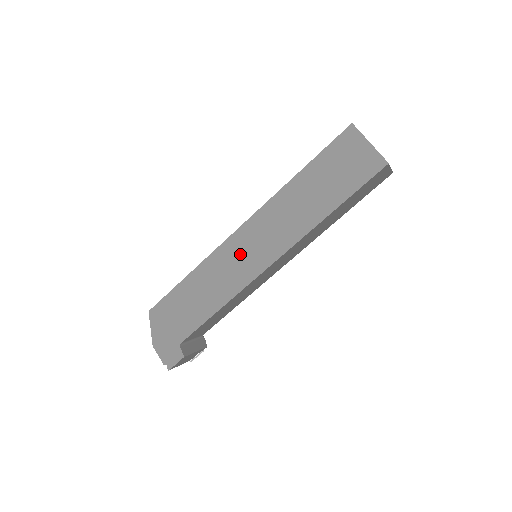
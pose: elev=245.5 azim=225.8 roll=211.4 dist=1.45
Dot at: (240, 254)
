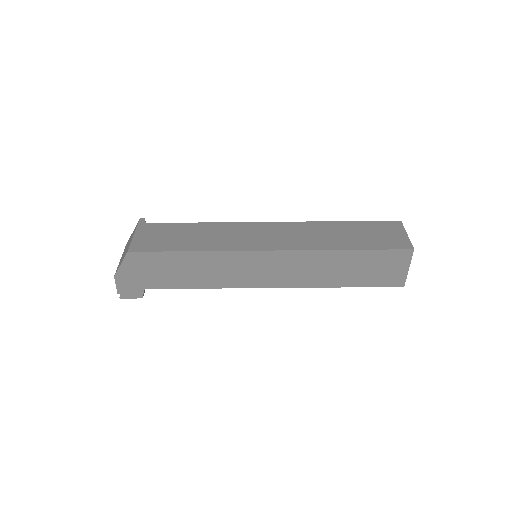
Dot at: (252, 267)
